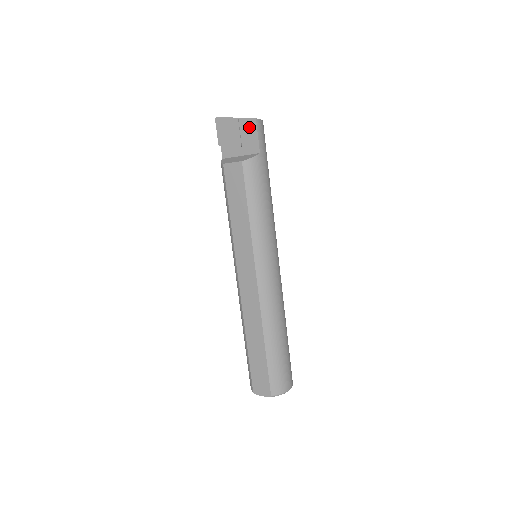
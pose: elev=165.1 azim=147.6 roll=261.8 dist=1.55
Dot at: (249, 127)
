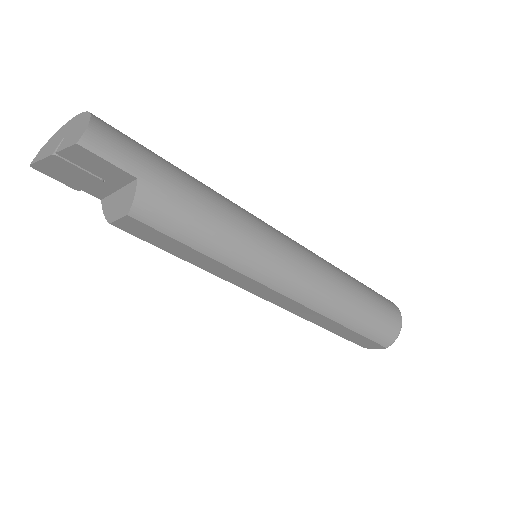
Dot at: (83, 157)
